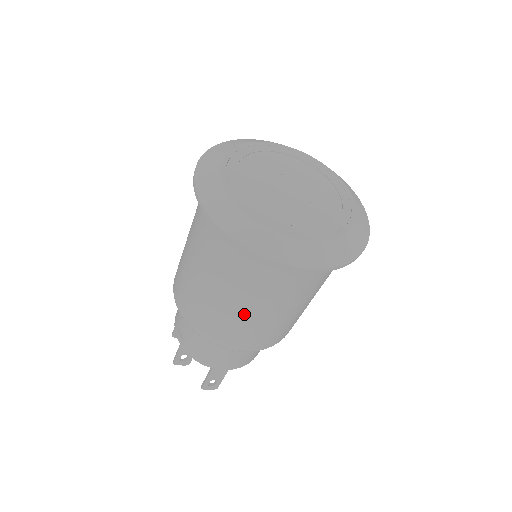
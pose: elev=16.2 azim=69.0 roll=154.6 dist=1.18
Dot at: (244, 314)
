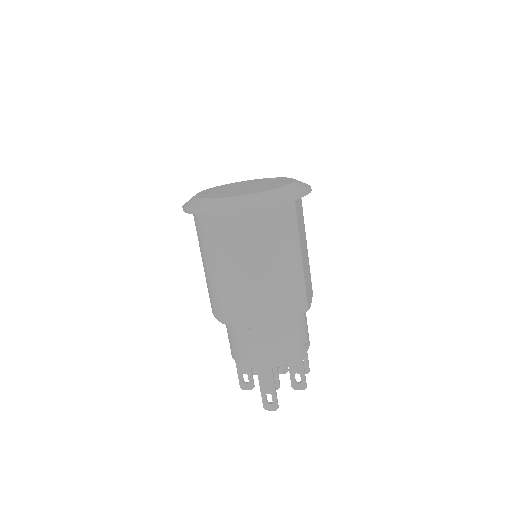
Dot at: (228, 280)
